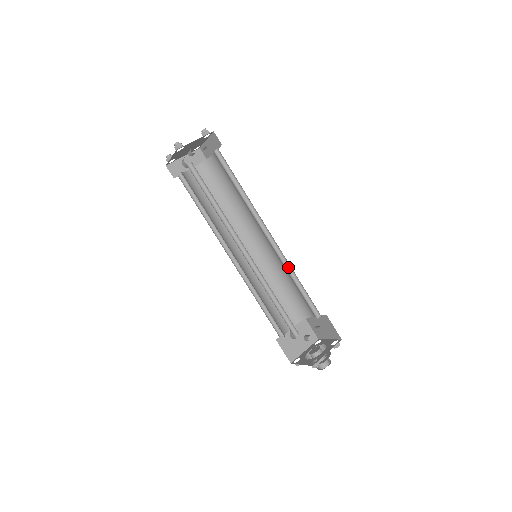
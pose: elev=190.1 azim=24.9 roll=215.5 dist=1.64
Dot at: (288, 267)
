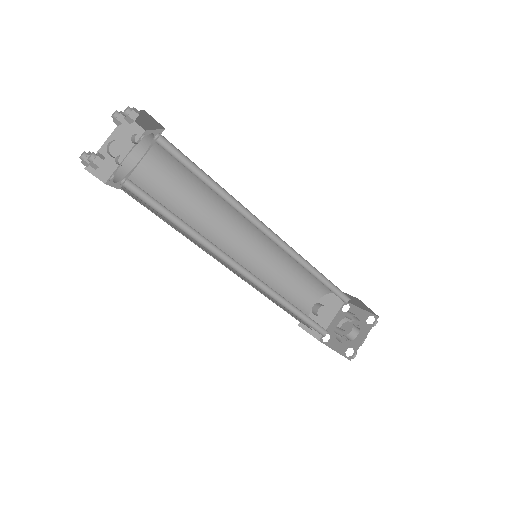
Dot at: (302, 260)
